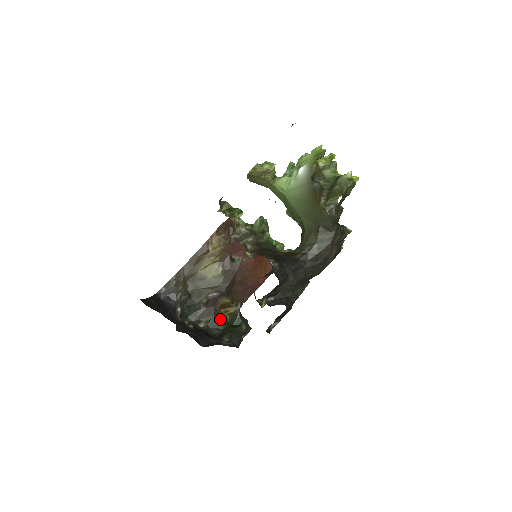
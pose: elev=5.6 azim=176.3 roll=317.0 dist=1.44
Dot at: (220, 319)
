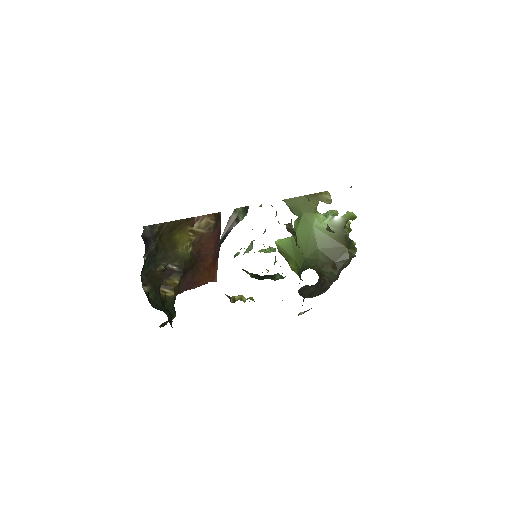
Dot at: (160, 295)
